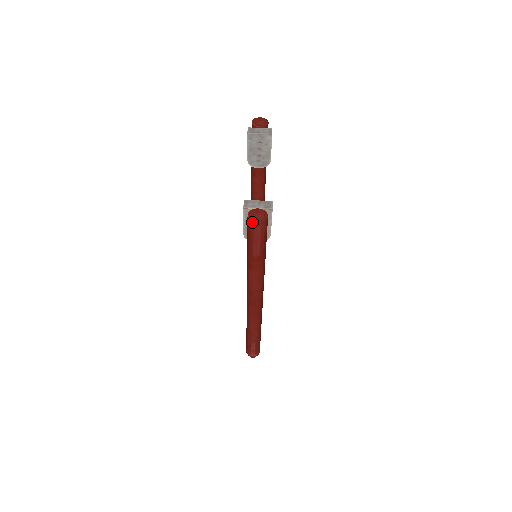
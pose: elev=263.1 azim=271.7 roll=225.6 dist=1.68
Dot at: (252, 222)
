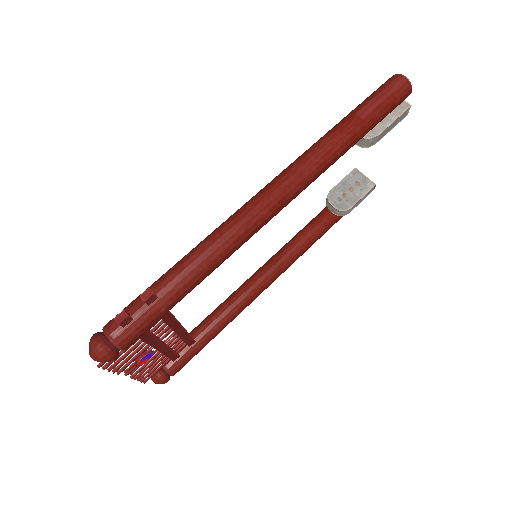
Dot at: (398, 74)
